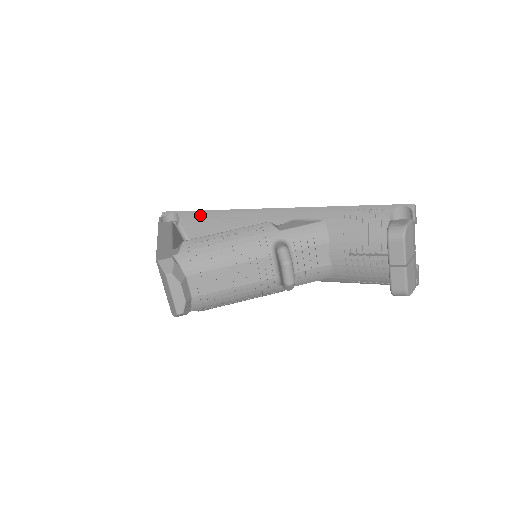
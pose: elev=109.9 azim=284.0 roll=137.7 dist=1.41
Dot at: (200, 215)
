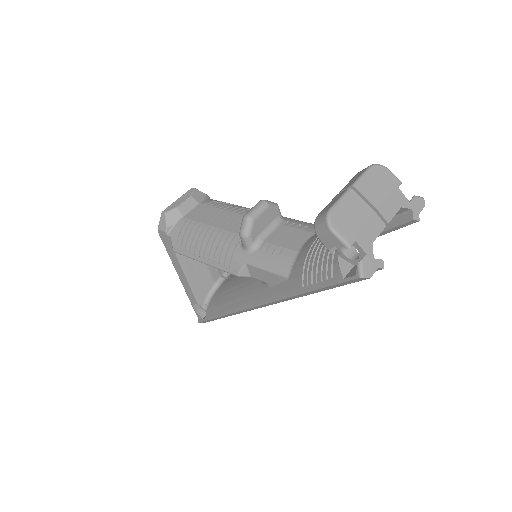
Dot at: occluded
